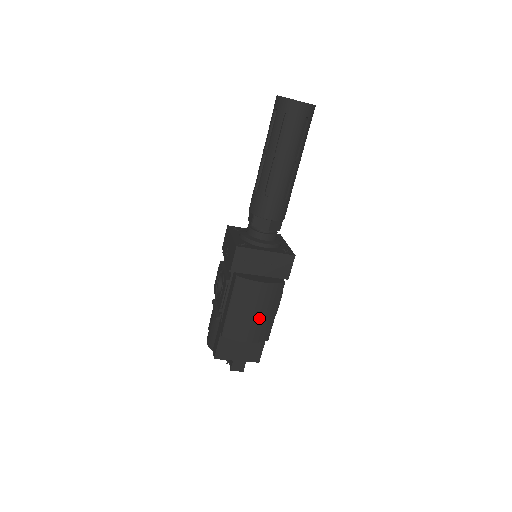
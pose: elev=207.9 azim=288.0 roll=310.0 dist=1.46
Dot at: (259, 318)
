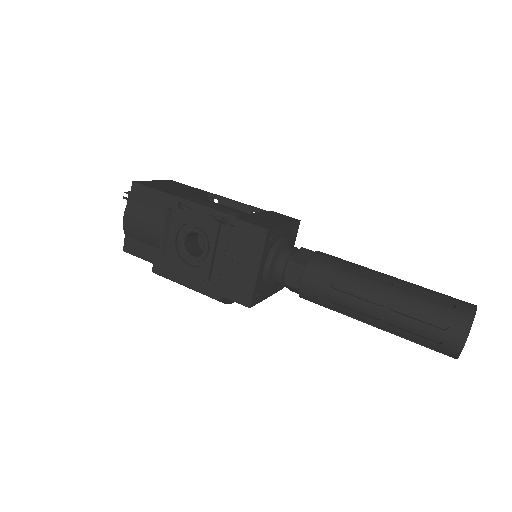
Dot at: occluded
